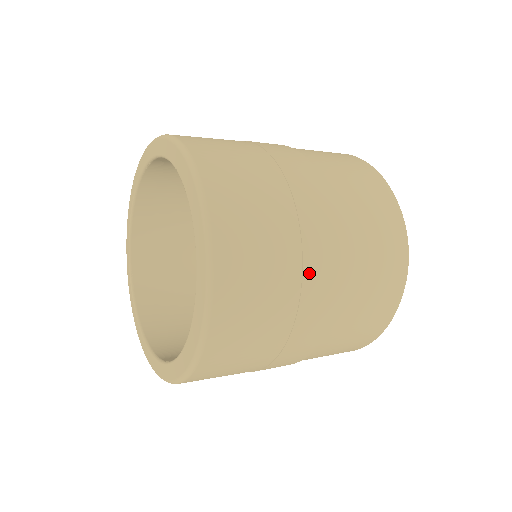
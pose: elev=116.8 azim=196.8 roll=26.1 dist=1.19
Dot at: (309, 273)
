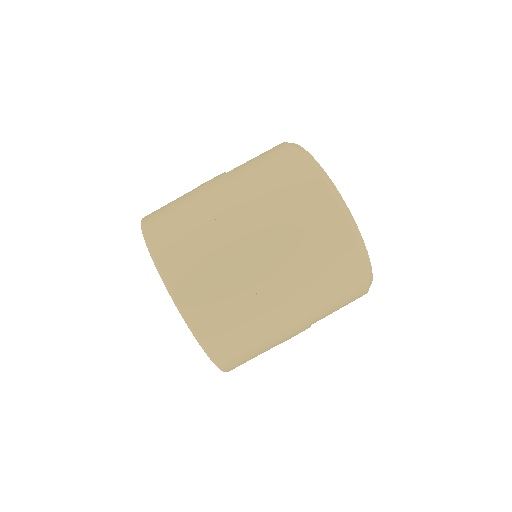
Dot at: (212, 202)
